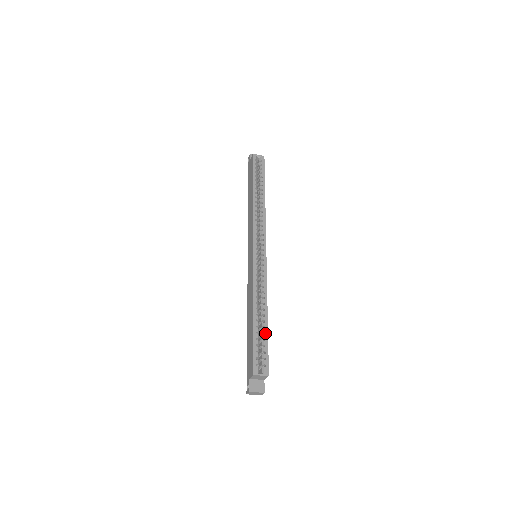
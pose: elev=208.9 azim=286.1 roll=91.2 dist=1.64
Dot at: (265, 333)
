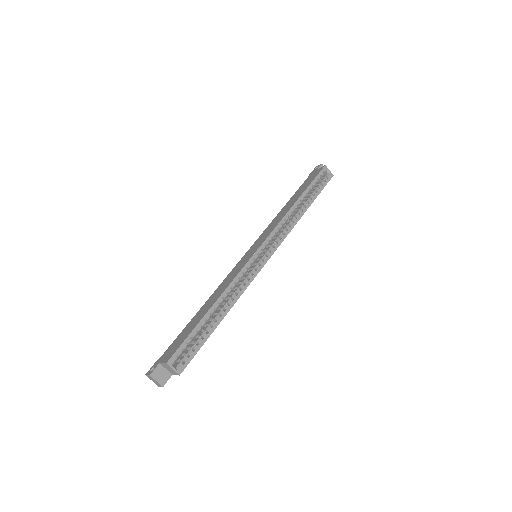
Dot at: (208, 332)
